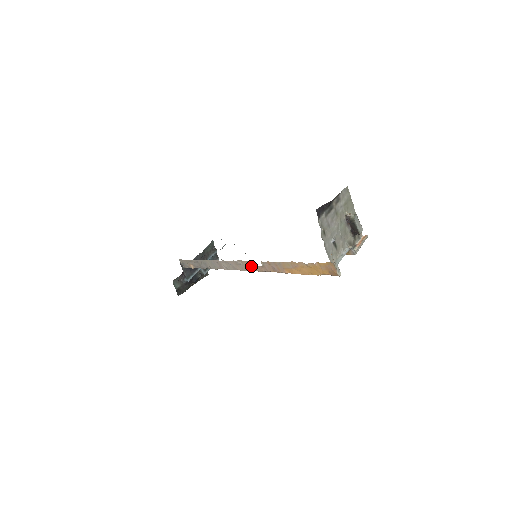
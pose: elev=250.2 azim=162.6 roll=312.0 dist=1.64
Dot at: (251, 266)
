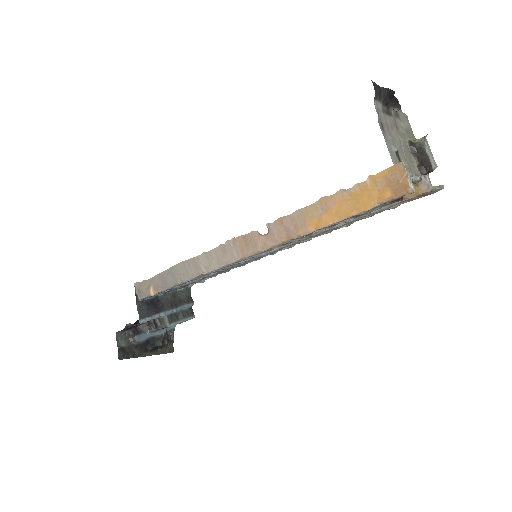
Dot at: (249, 244)
